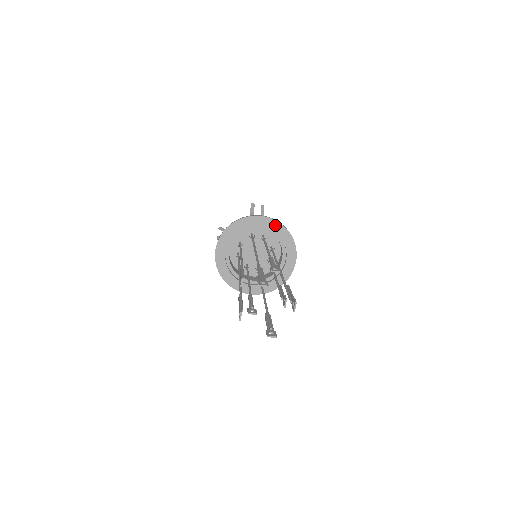
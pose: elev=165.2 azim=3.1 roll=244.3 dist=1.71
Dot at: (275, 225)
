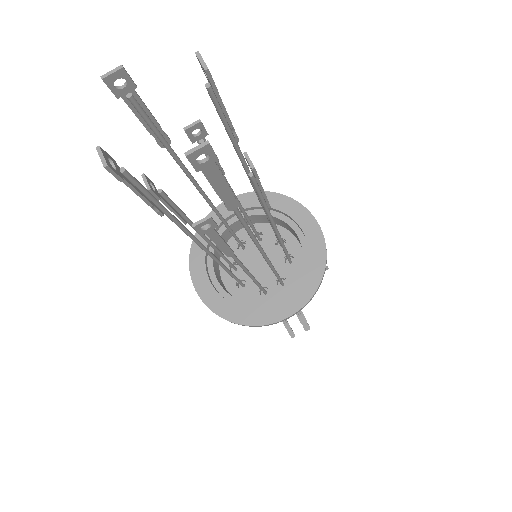
Dot at: (252, 198)
